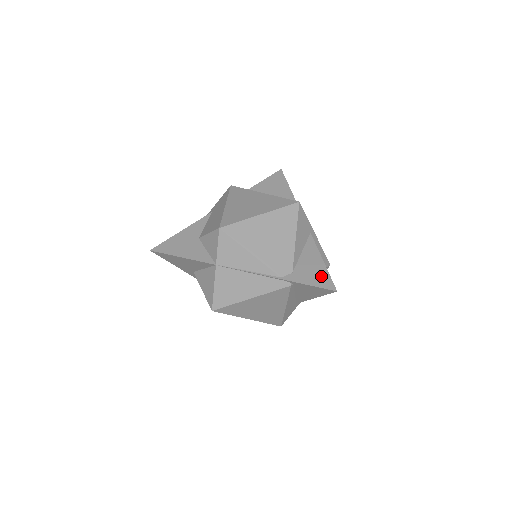
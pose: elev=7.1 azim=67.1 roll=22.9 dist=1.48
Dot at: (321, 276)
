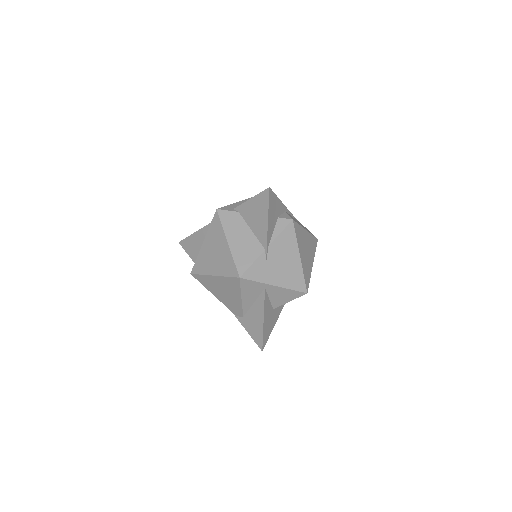
Dot at: (257, 333)
